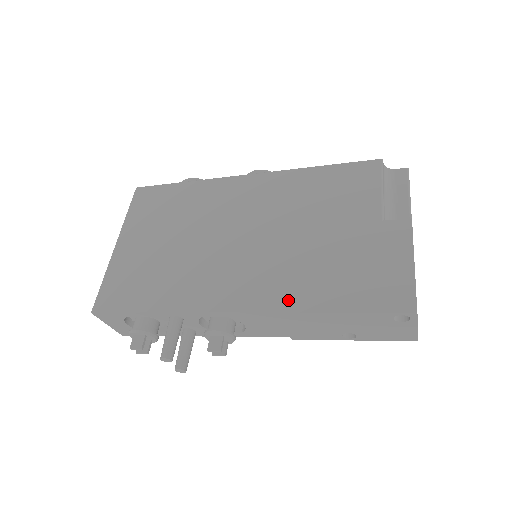
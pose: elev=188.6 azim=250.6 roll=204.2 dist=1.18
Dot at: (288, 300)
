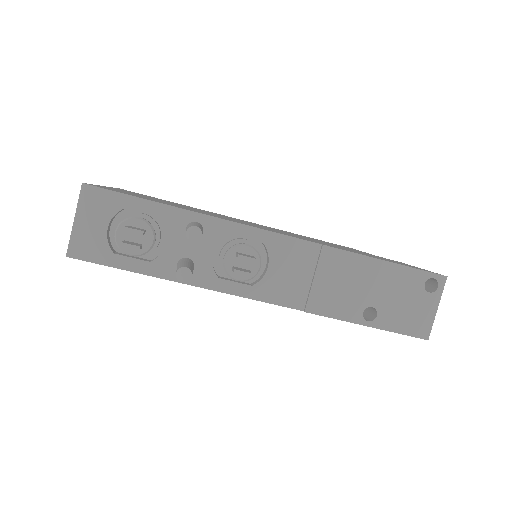
Dot at: occluded
